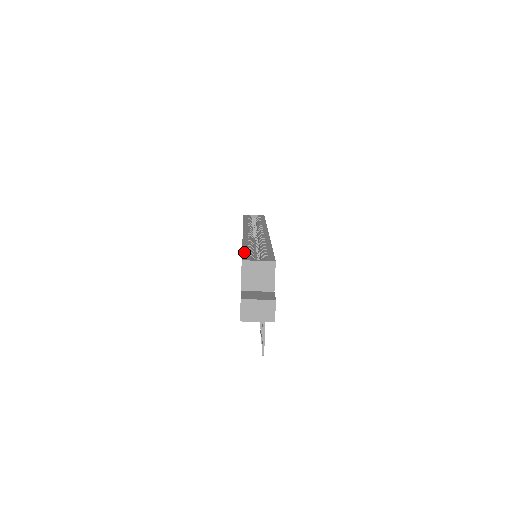
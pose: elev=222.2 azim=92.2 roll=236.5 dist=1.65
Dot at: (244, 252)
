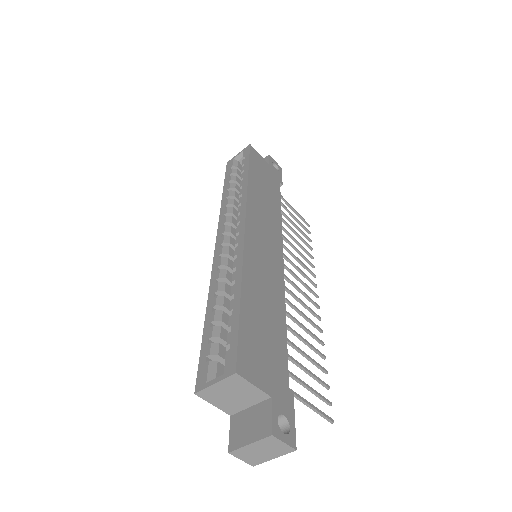
Dot at: (202, 349)
